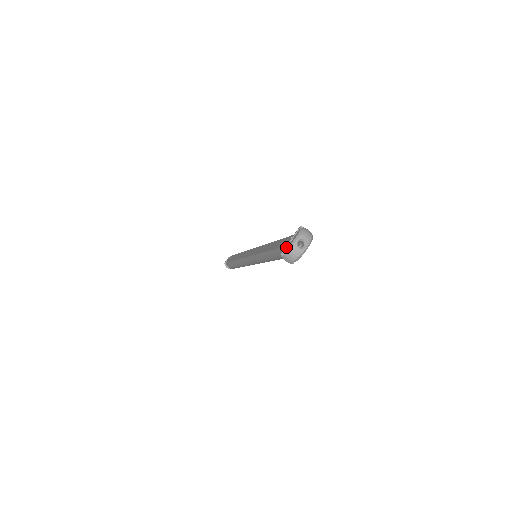
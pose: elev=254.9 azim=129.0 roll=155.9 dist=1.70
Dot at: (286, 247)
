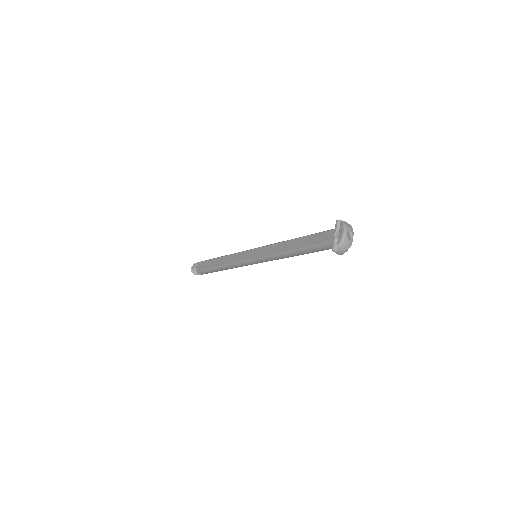
Dot at: (335, 242)
